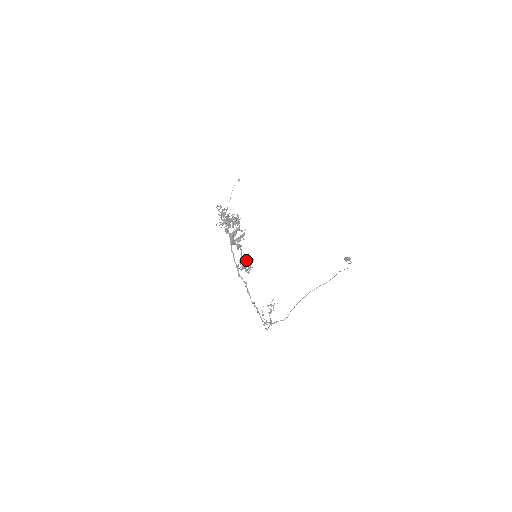
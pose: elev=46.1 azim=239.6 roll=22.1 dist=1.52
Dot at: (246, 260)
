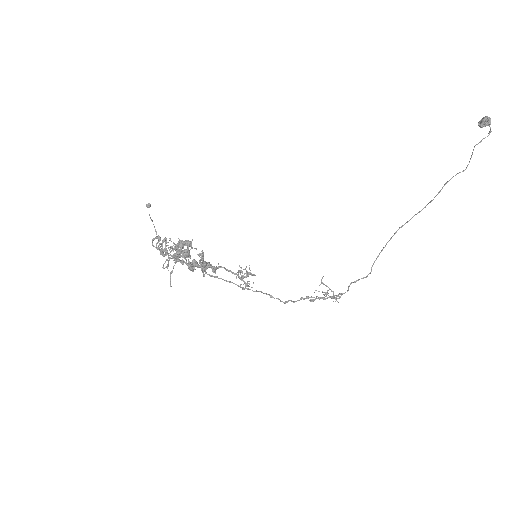
Dot at: (241, 270)
